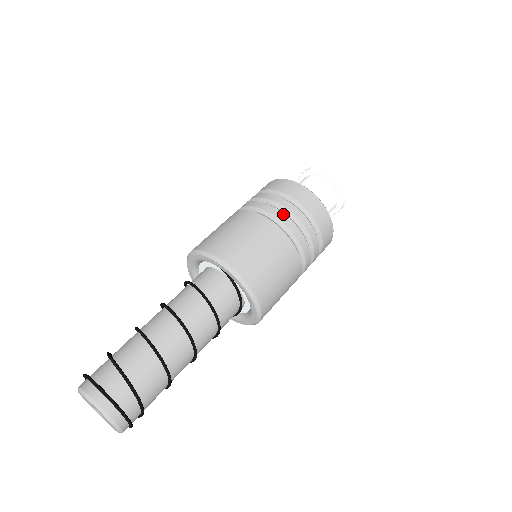
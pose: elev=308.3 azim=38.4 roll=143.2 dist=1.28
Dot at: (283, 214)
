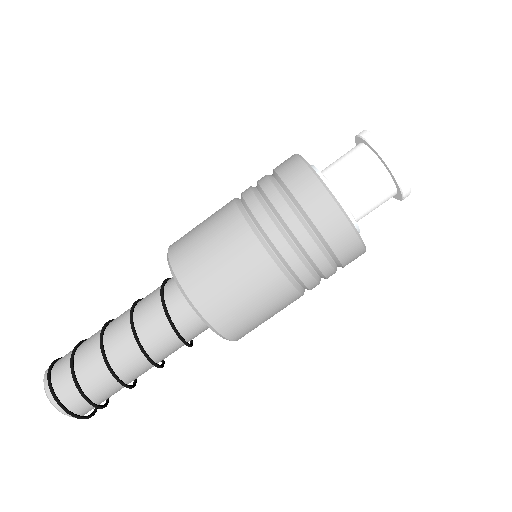
Dot at: (306, 270)
